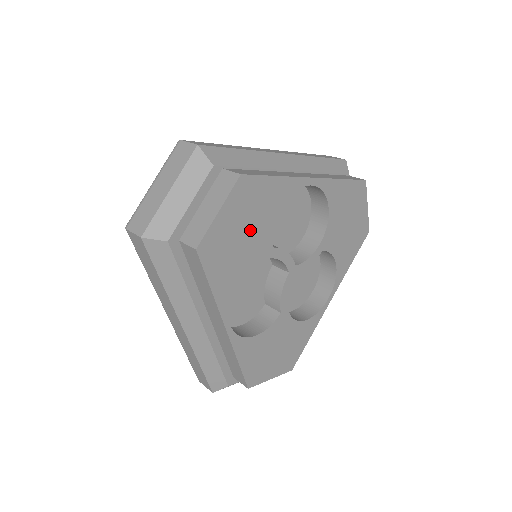
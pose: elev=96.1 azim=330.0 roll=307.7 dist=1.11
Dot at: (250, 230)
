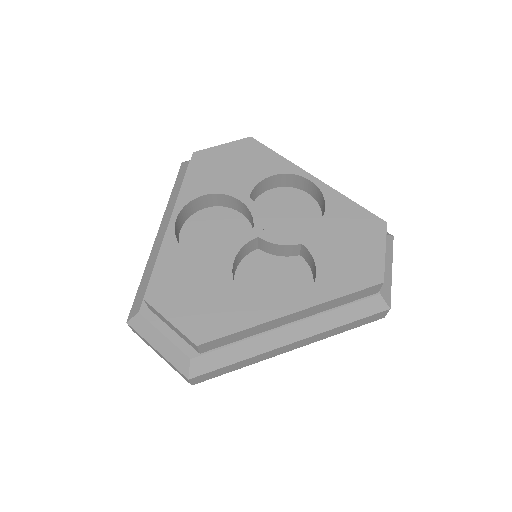
Dot at: (237, 170)
